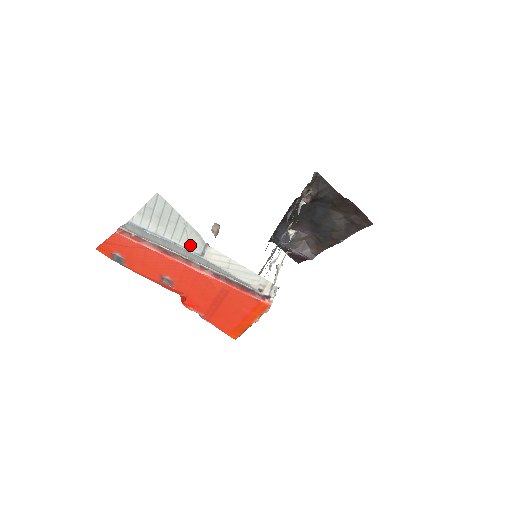
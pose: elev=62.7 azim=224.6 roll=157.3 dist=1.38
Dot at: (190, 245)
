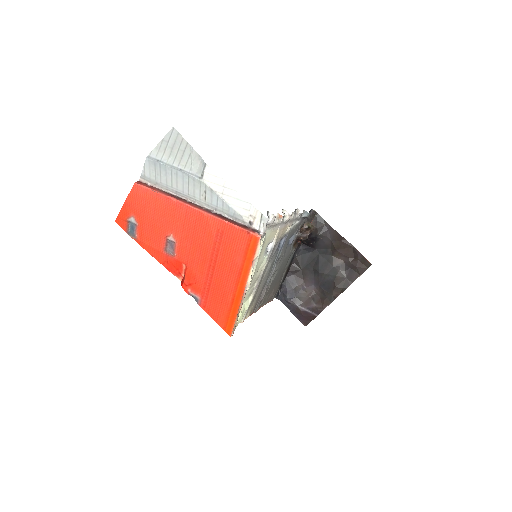
Dot at: (193, 169)
